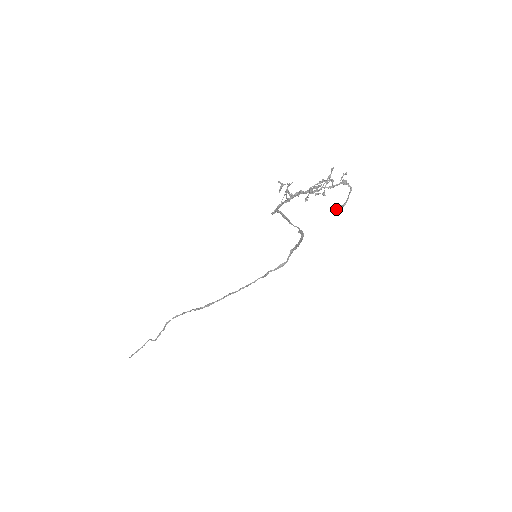
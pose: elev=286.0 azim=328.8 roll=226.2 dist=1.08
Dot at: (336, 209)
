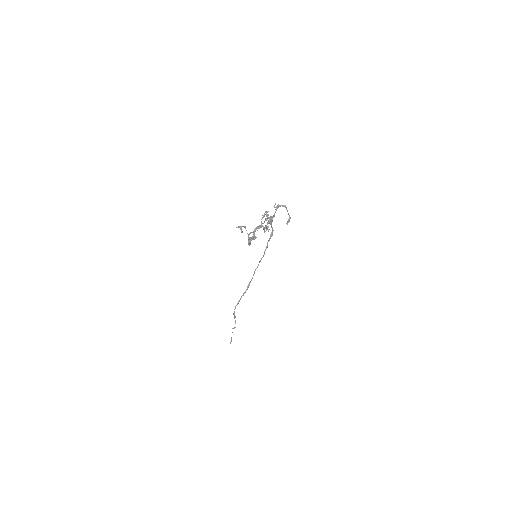
Dot at: occluded
